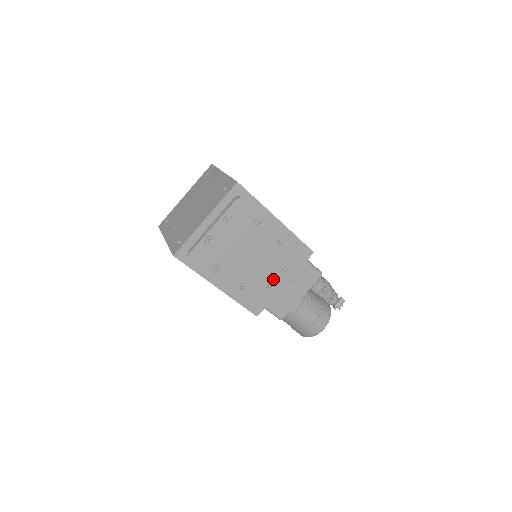
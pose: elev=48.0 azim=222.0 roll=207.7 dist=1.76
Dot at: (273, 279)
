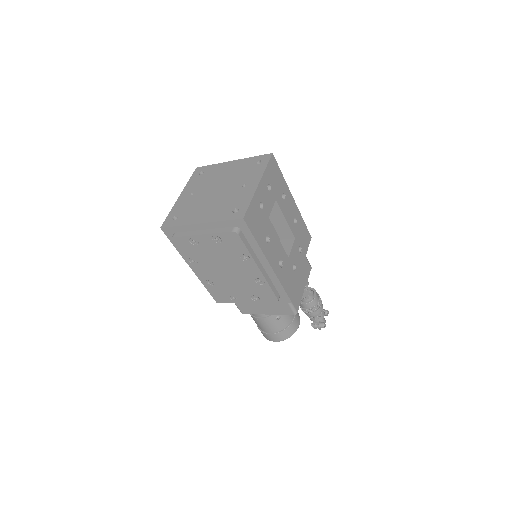
Dot at: (240, 295)
